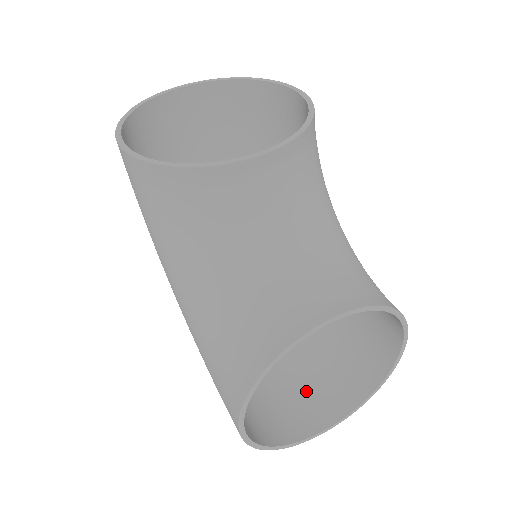
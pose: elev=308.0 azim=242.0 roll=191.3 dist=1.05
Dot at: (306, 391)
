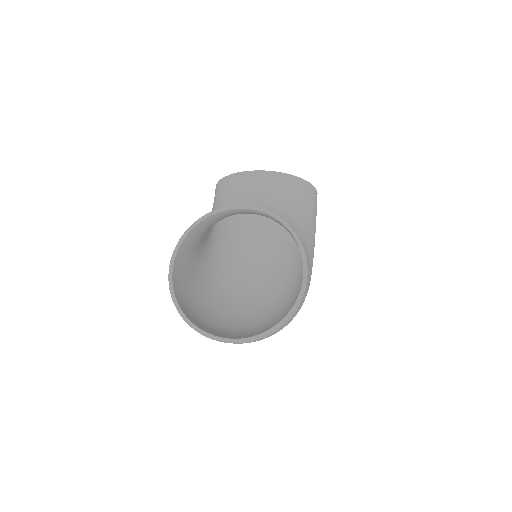
Dot at: (240, 338)
